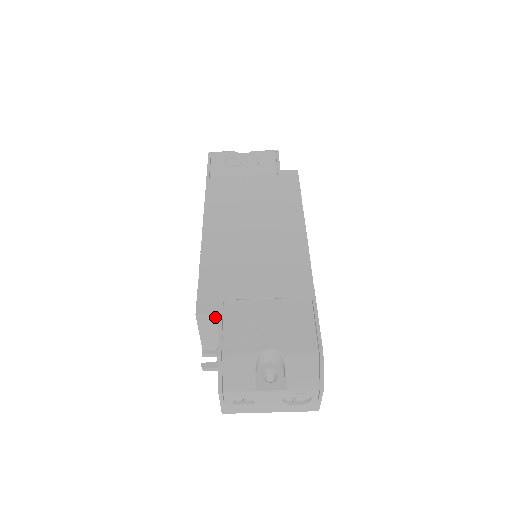
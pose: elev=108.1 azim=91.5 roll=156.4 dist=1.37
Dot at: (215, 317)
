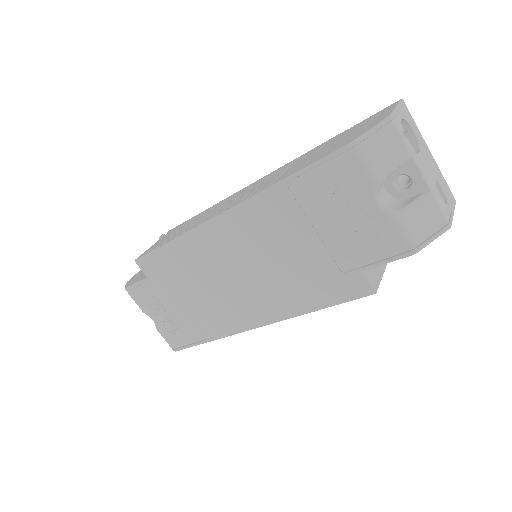
Dot at: (147, 272)
